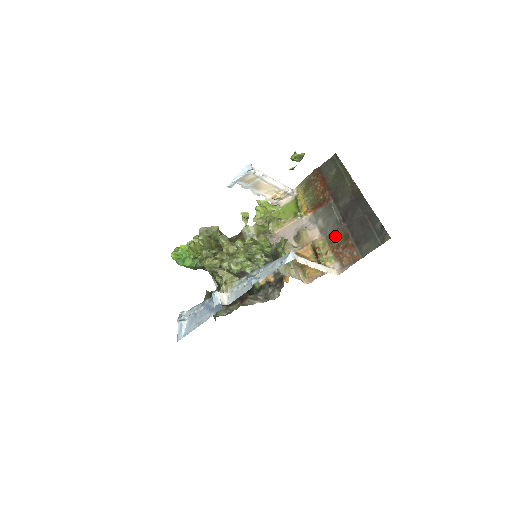
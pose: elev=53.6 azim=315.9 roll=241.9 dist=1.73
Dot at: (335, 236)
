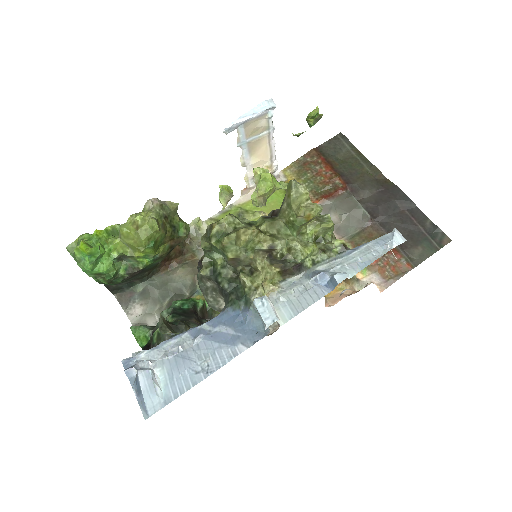
Dot at: (364, 237)
